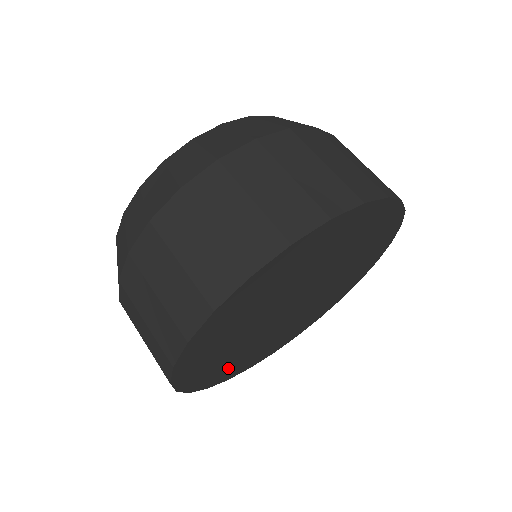
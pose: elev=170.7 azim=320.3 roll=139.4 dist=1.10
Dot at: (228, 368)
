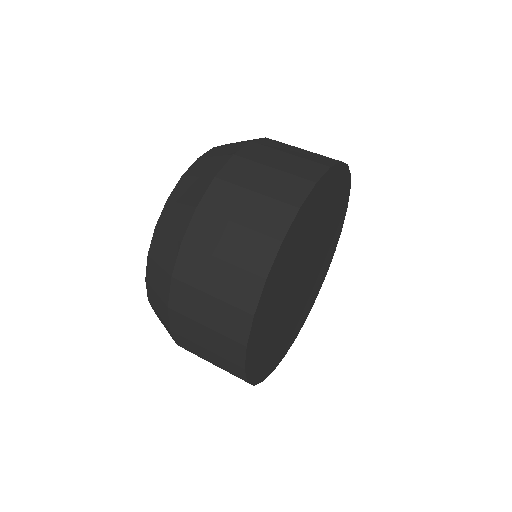
Dot at: (288, 338)
